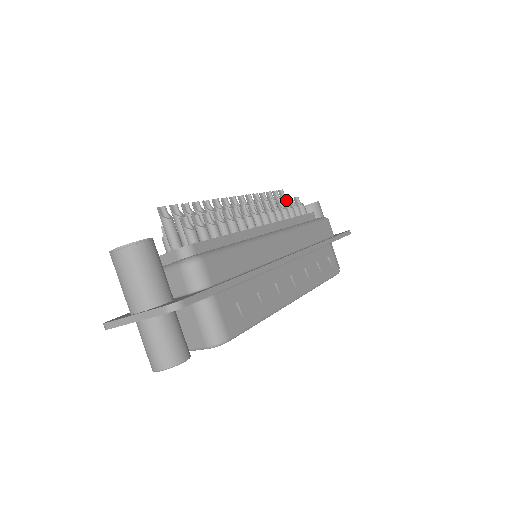
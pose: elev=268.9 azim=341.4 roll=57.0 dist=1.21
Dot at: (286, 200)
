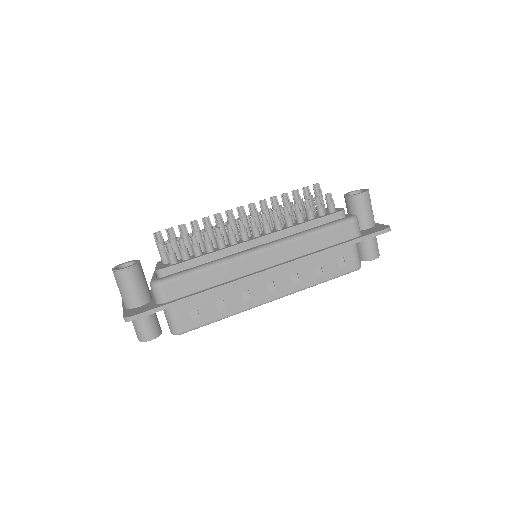
Dot at: (309, 201)
